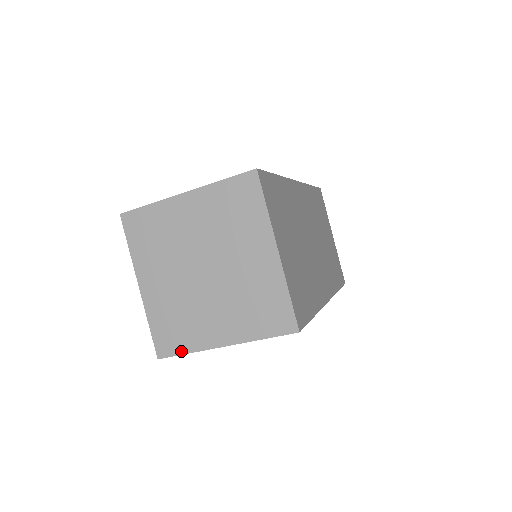
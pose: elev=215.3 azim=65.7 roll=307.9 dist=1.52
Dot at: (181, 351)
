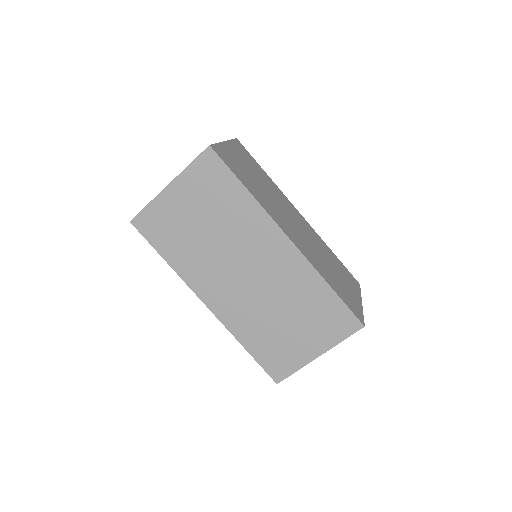
Dot at: (145, 207)
